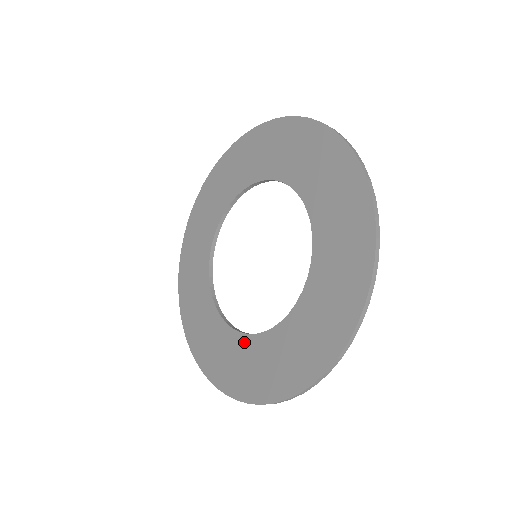
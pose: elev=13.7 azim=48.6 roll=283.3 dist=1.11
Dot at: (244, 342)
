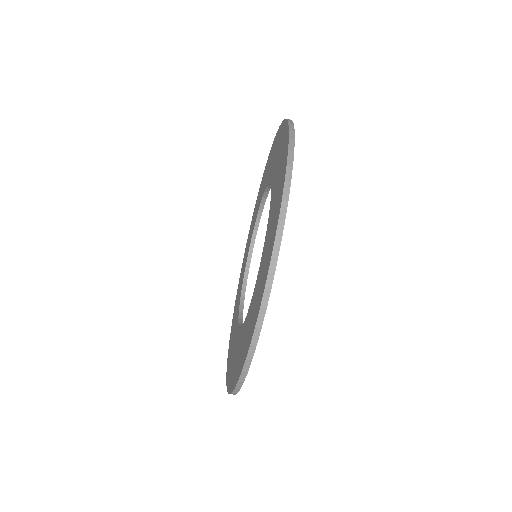
Dot at: (262, 260)
